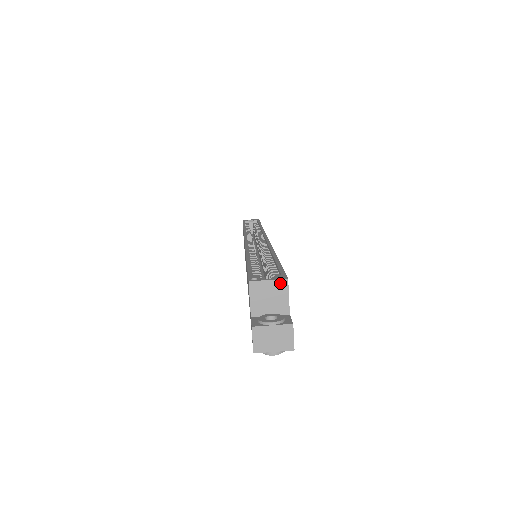
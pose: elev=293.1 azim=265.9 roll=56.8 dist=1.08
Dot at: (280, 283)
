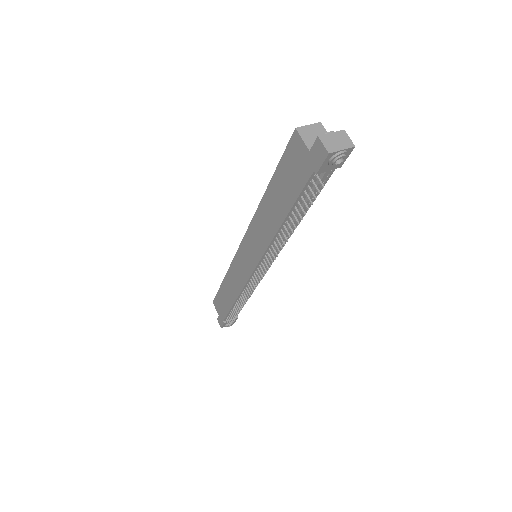
Dot at: (317, 125)
